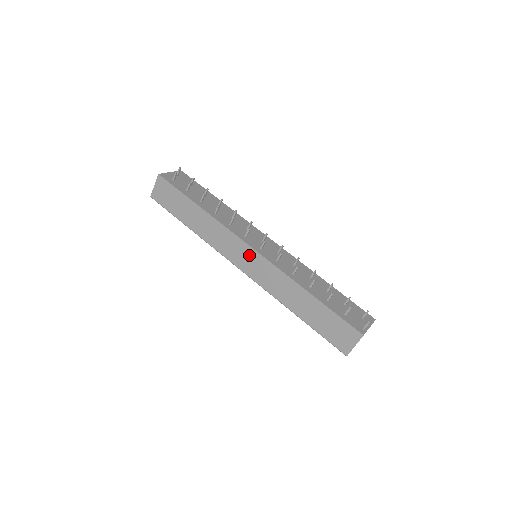
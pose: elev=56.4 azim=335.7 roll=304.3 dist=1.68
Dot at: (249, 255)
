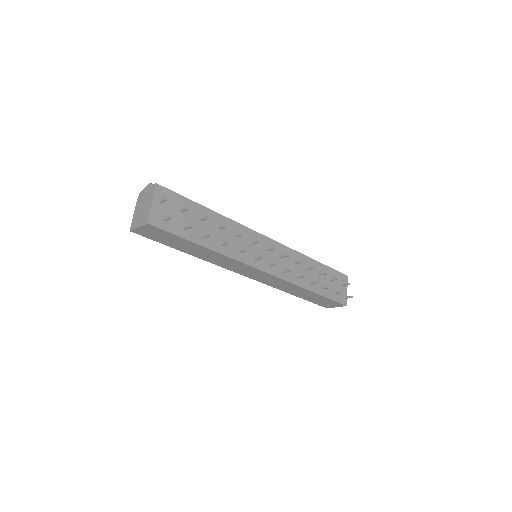
Dot at: (260, 274)
